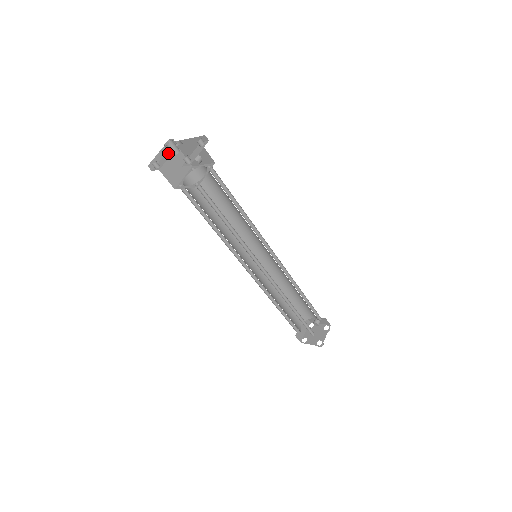
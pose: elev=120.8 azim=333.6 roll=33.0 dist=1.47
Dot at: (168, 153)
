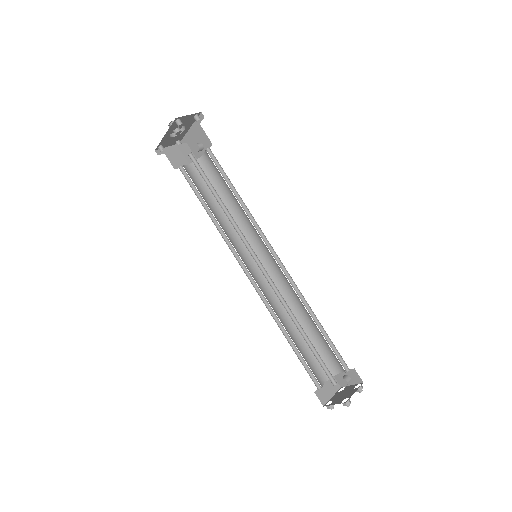
Dot at: occluded
